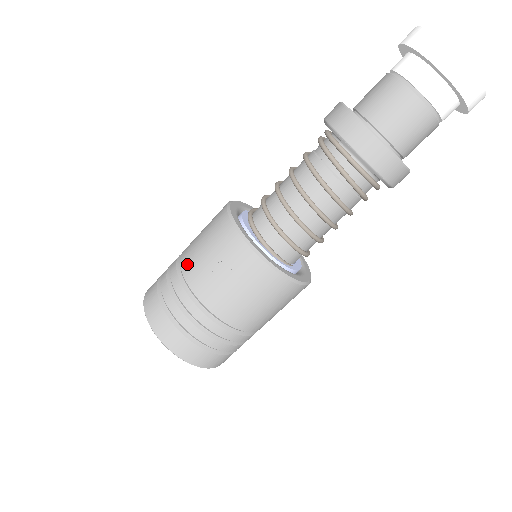
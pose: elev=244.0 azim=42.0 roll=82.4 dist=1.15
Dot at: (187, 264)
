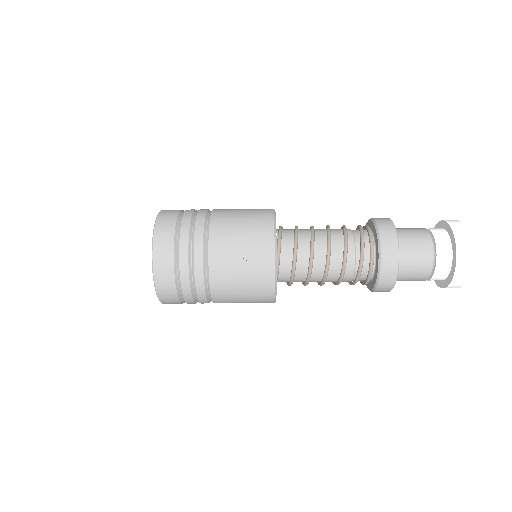
Dot at: (218, 222)
